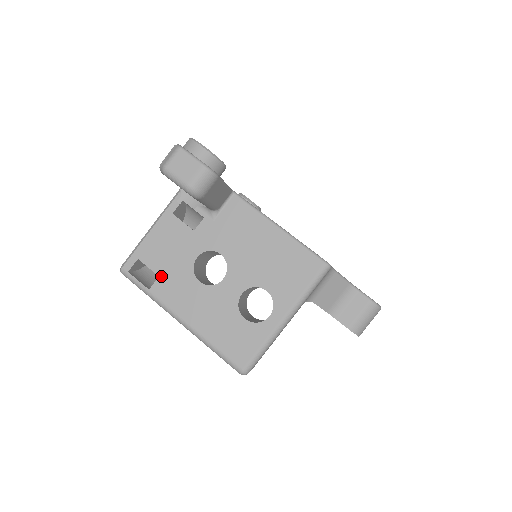
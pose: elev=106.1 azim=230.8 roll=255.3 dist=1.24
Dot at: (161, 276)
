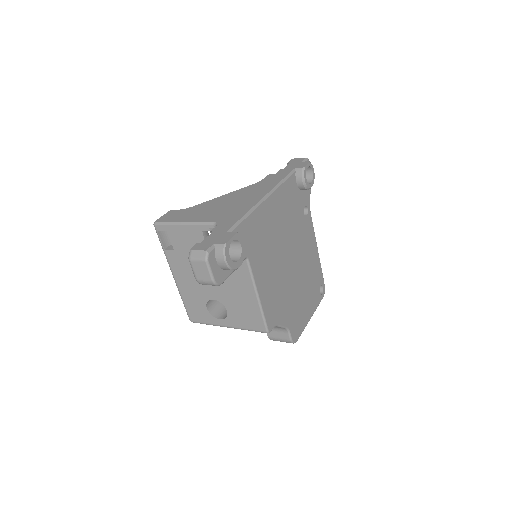
Dot at: (175, 251)
